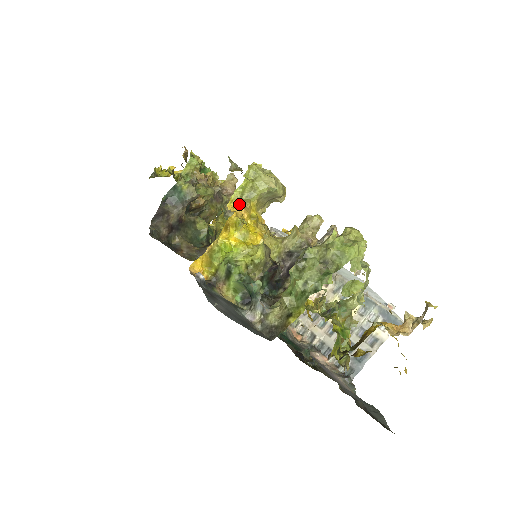
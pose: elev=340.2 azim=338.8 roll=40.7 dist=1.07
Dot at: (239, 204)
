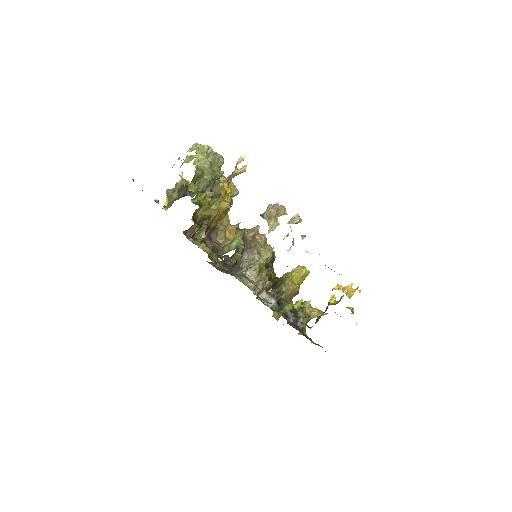
Dot at: occluded
